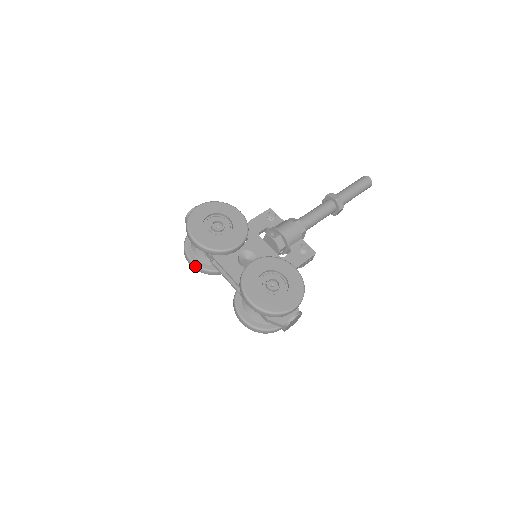
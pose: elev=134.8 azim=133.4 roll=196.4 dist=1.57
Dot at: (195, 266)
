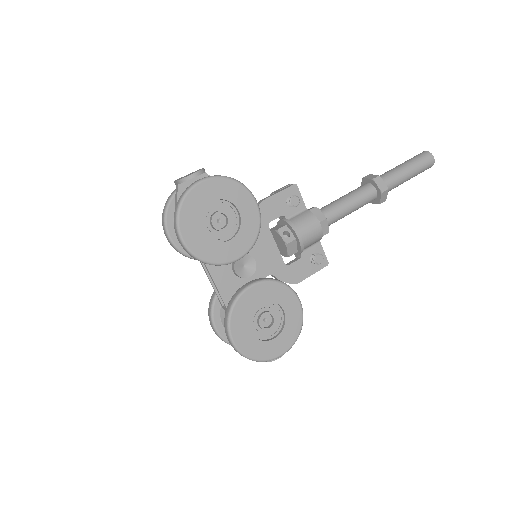
Dot at: (173, 246)
